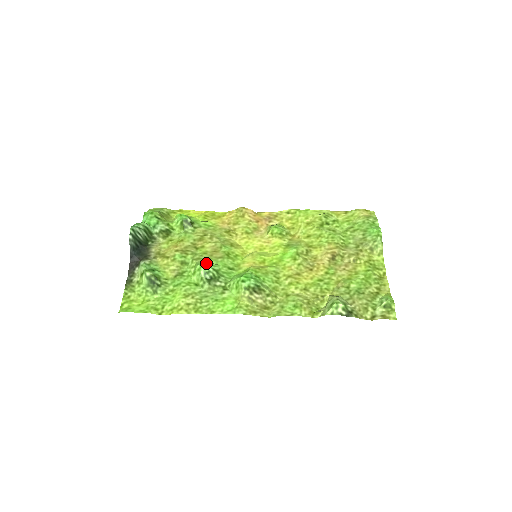
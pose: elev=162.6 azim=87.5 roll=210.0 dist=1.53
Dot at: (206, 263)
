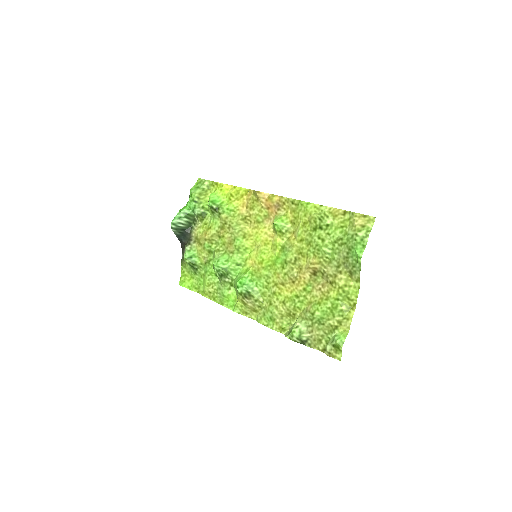
Dot at: (217, 262)
